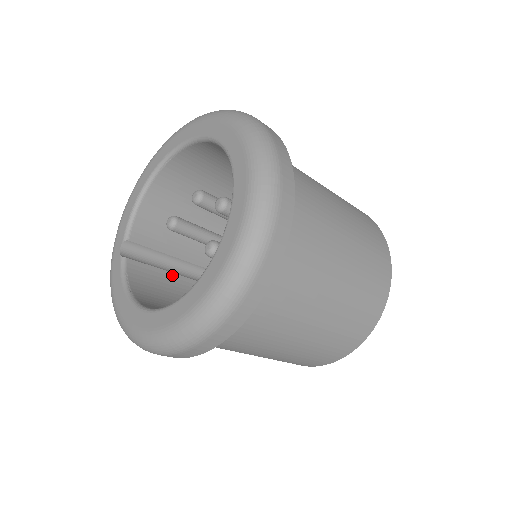
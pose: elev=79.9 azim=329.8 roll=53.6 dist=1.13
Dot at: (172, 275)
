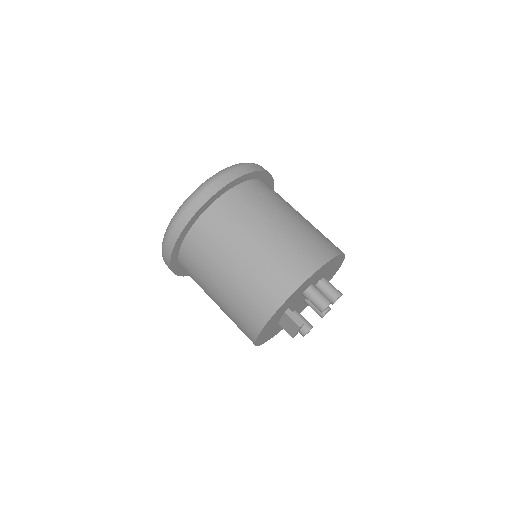
Dot at: occluded
